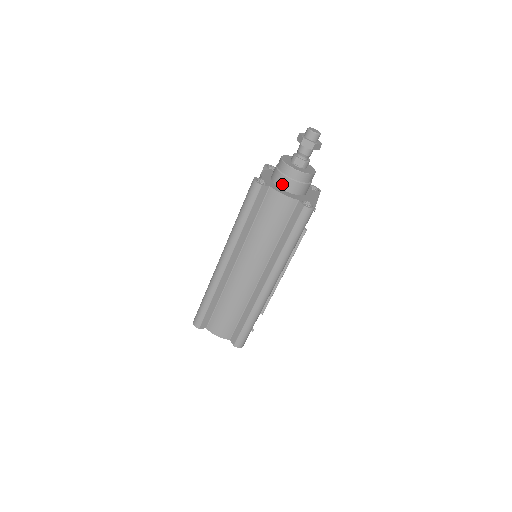
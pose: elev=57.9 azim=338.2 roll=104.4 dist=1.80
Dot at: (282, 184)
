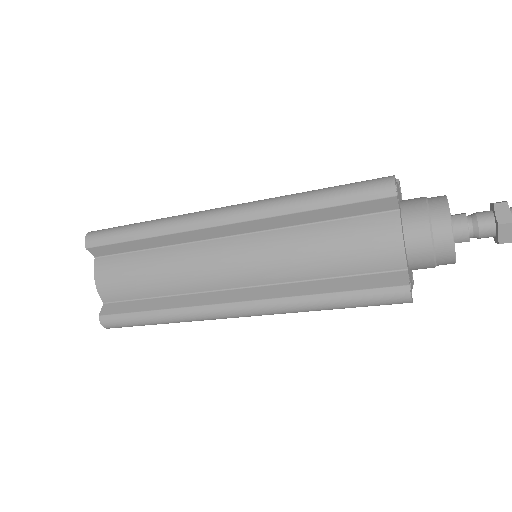
Dot at: occluded
